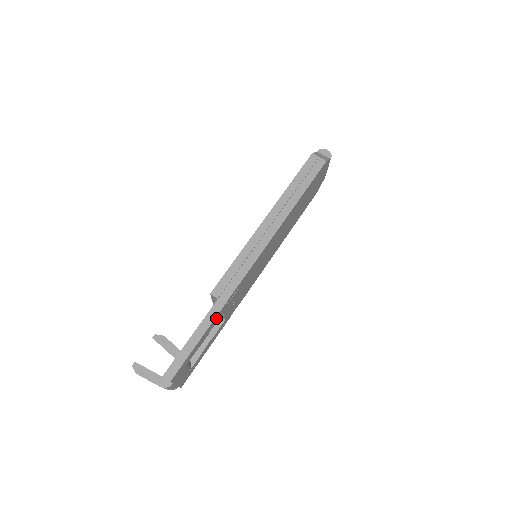
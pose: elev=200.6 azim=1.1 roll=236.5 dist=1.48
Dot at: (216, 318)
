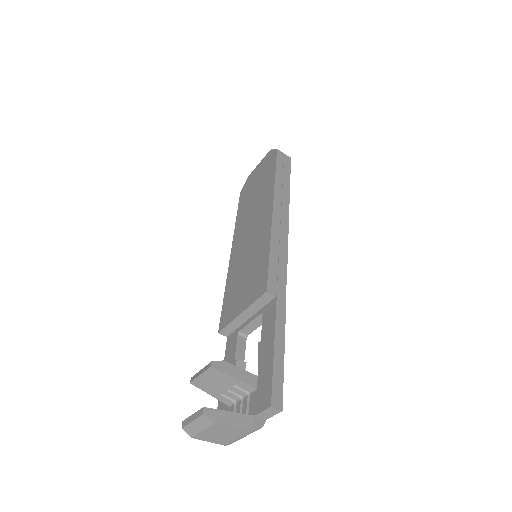
Dot at: occluded
